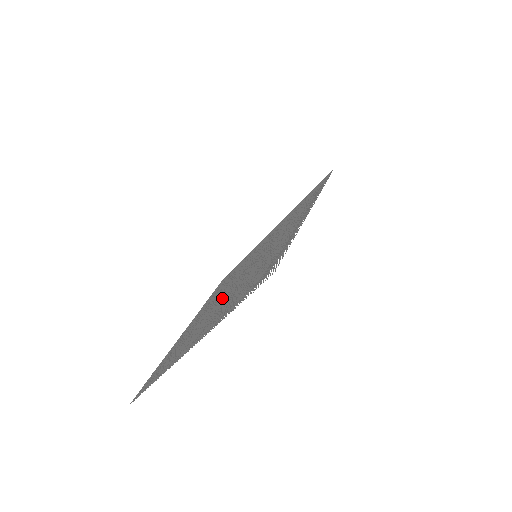
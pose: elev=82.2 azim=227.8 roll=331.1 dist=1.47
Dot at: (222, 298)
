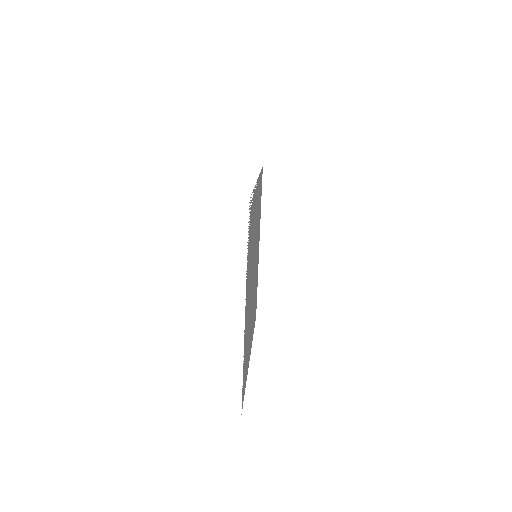
Dot at: (251, 292)
